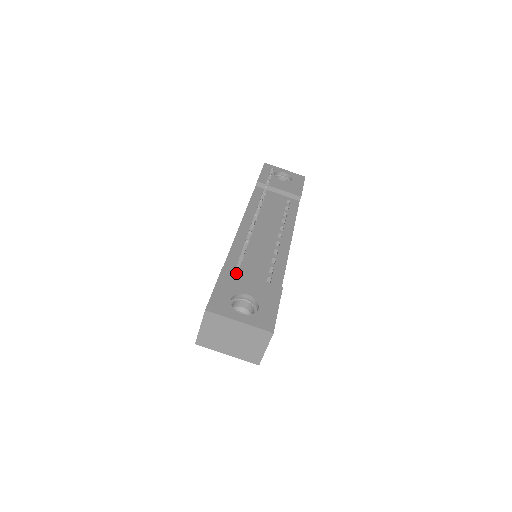
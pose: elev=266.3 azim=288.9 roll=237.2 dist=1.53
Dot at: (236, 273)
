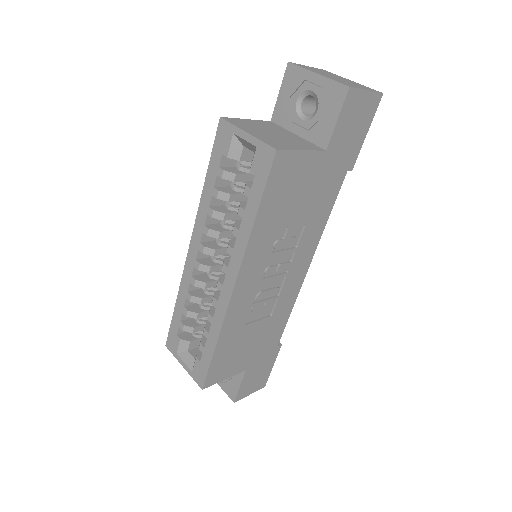
Dot at: occluded
